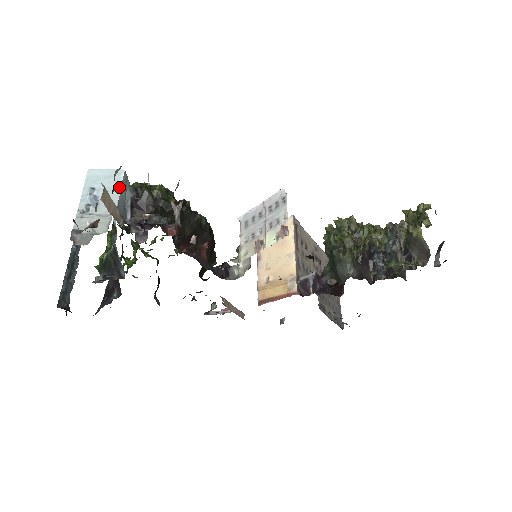
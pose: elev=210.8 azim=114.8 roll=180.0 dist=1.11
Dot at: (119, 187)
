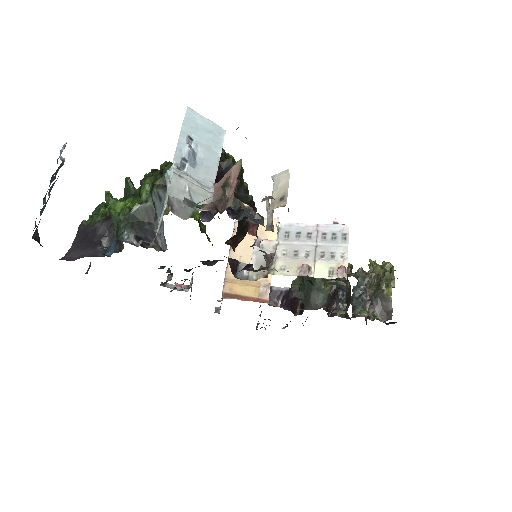
Dot at: (219, 152)
